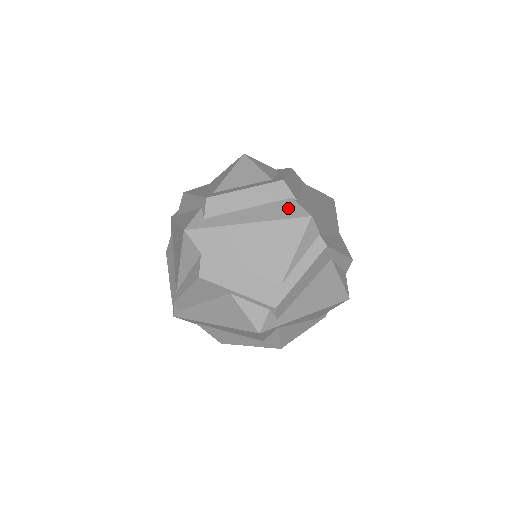
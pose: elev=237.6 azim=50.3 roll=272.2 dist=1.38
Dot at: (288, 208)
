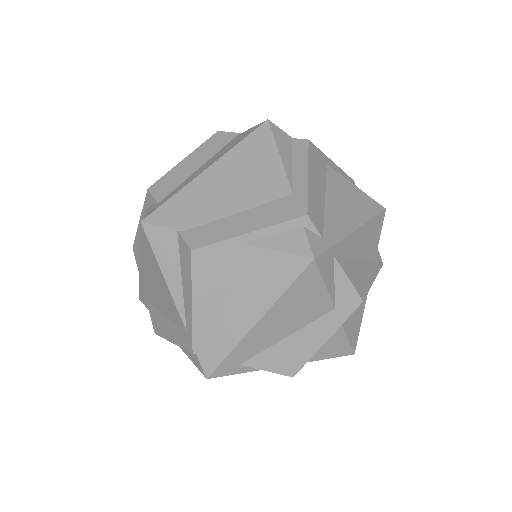
Dot at: (240, 137)
